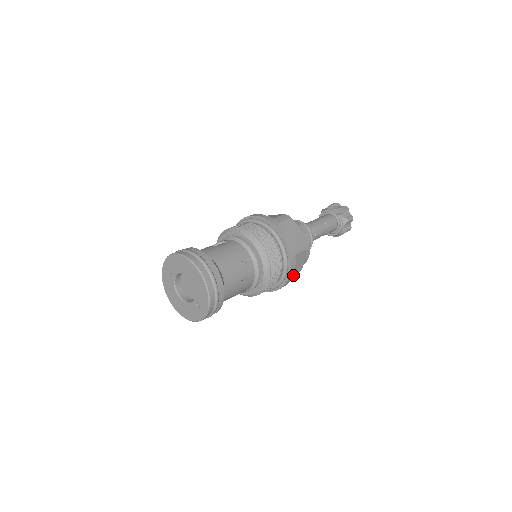
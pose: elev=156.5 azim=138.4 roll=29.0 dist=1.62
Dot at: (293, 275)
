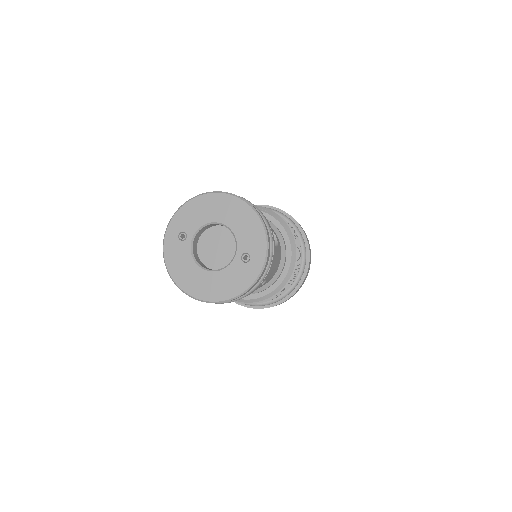
Dot at: occluded
